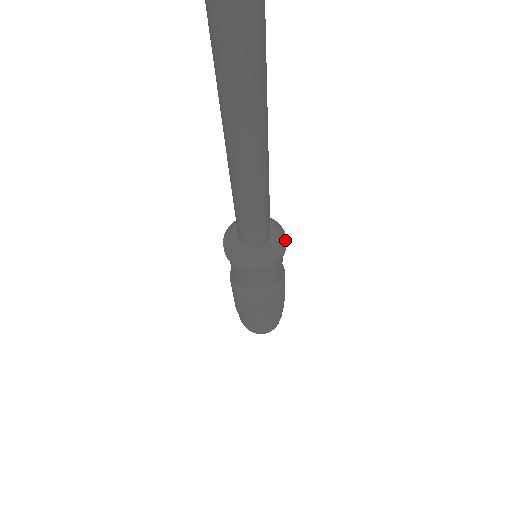
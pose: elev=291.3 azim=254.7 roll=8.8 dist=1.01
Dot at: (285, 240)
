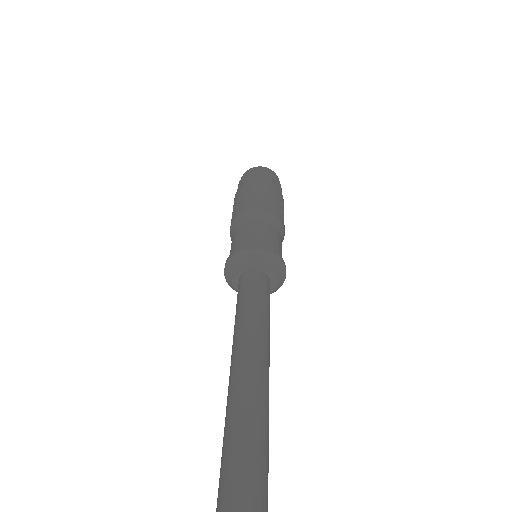
Dot at: (275, 258)
